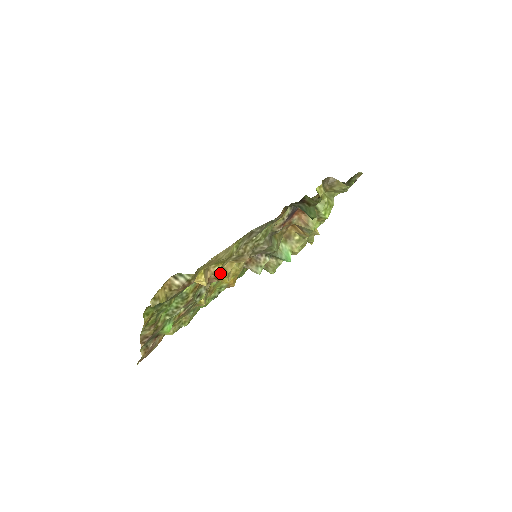
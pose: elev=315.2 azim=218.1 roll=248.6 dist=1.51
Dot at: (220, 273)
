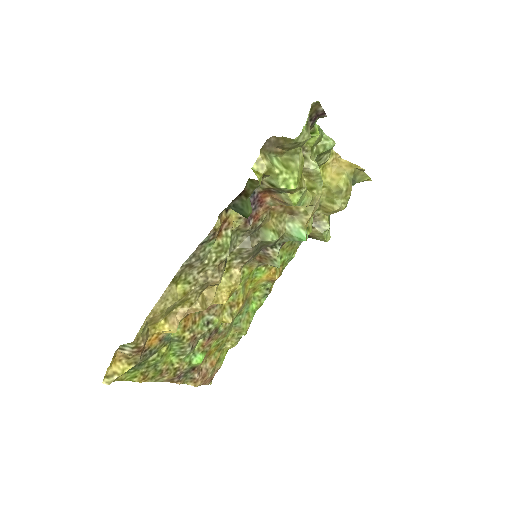
Dot at: (195, 308)
